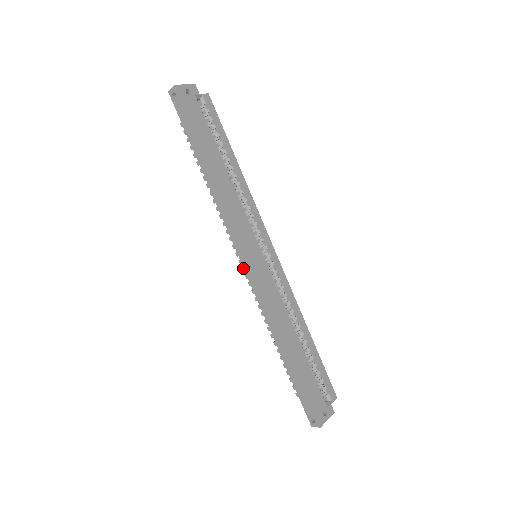
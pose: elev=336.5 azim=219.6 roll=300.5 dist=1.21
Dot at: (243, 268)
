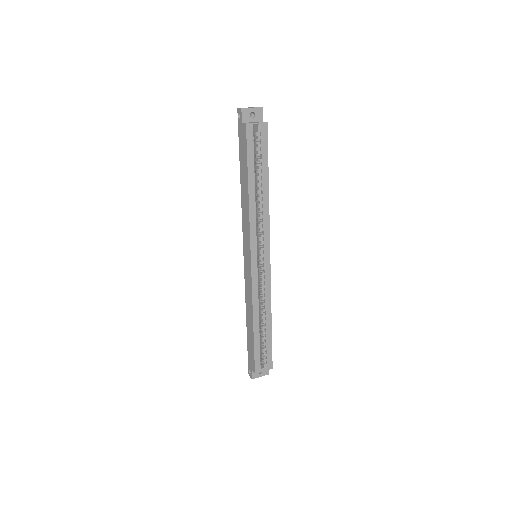
Dot at: occluded
